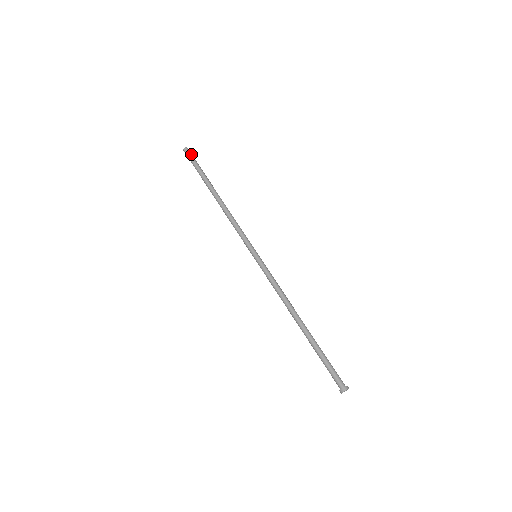
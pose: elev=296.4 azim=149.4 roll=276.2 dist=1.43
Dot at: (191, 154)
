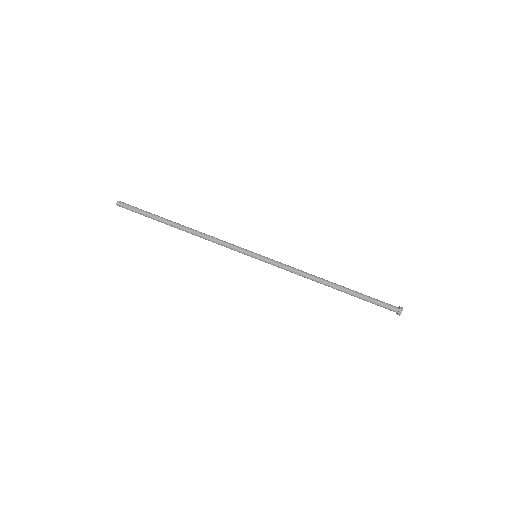
Dot at: (127, 205)
